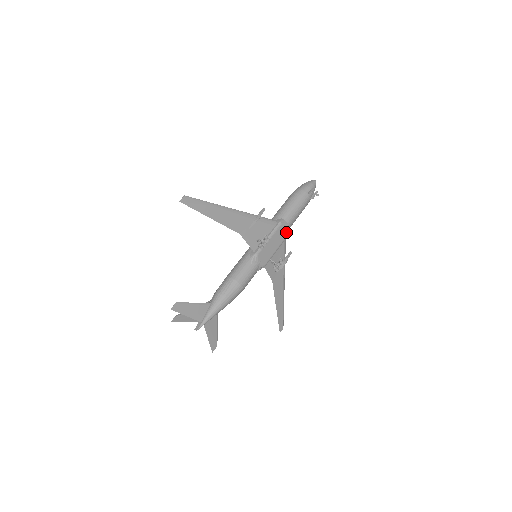
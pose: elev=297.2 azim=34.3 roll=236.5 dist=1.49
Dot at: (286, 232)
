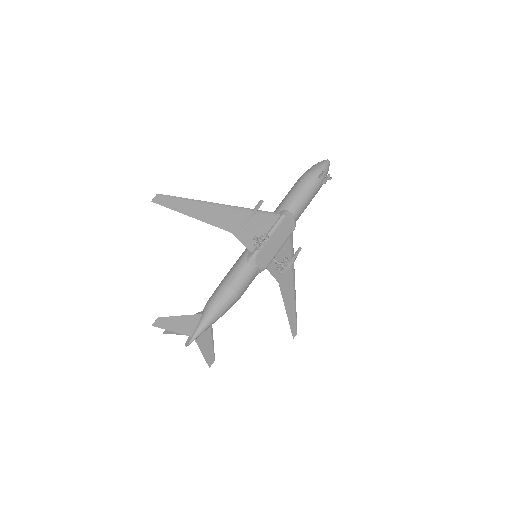
Dot at: (292, 226)
